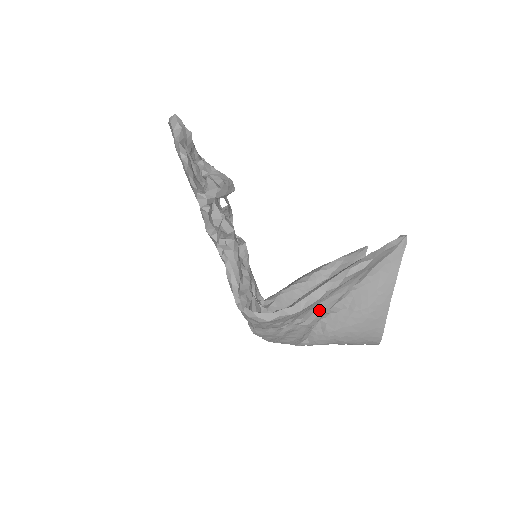
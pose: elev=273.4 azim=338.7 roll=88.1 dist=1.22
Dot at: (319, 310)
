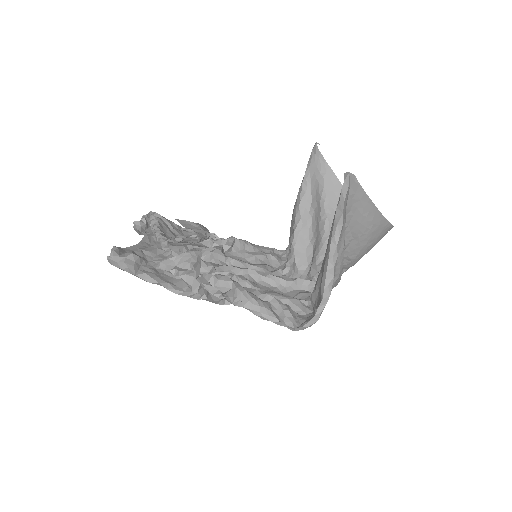
Dot at: (337, 267)
